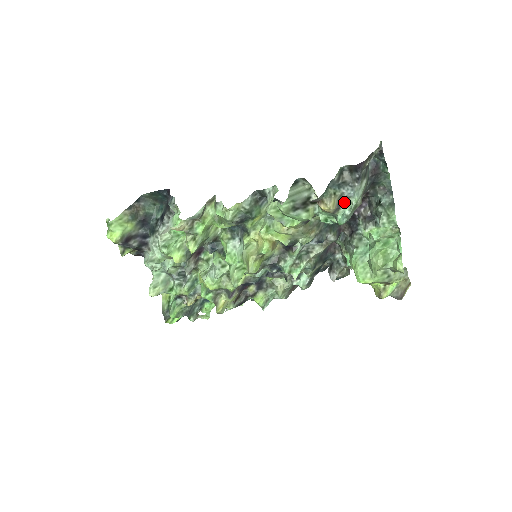
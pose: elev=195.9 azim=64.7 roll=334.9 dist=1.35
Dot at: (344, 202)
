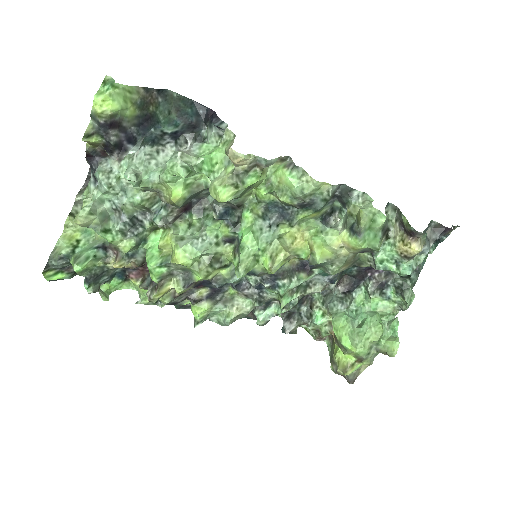
Dot at: occluded
